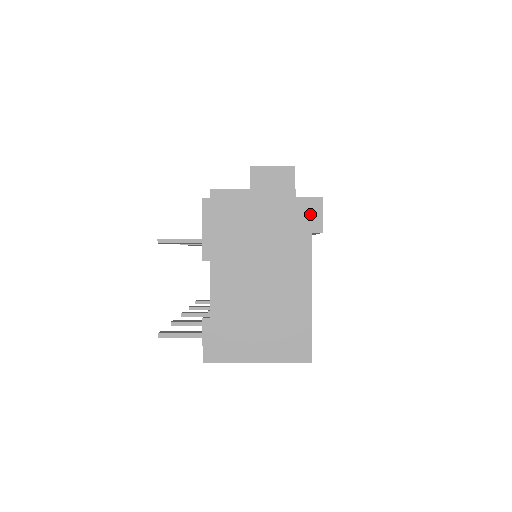
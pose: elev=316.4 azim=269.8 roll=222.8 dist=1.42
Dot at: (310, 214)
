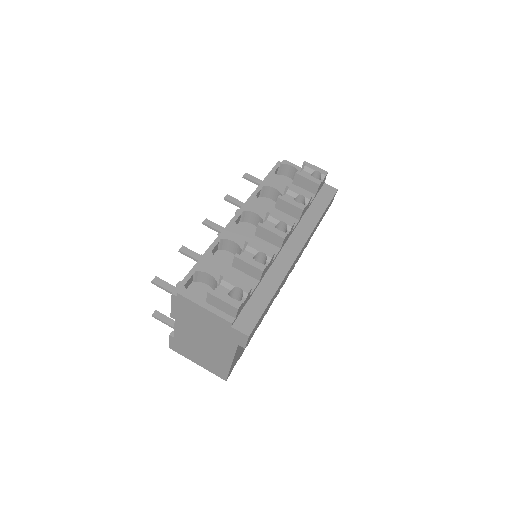
Dot at: (239, 338)
